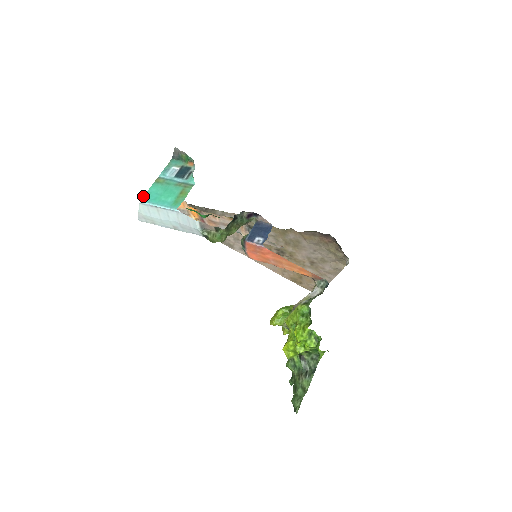
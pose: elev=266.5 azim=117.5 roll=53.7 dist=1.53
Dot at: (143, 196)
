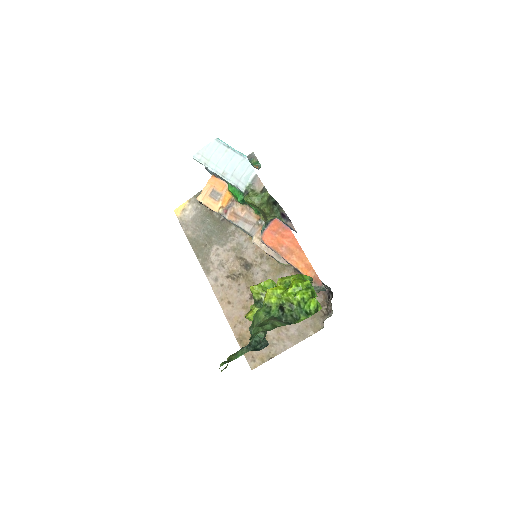
Dot at: occluded
